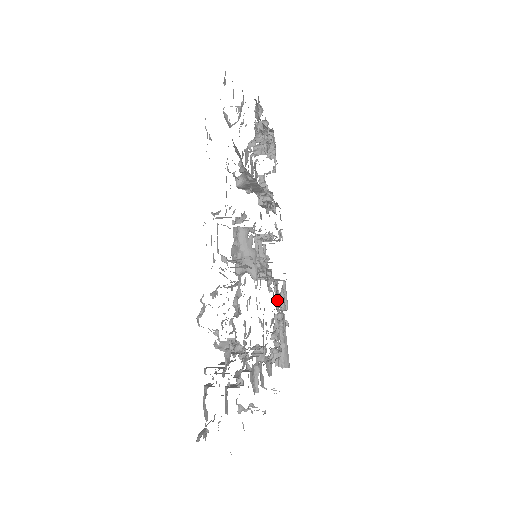
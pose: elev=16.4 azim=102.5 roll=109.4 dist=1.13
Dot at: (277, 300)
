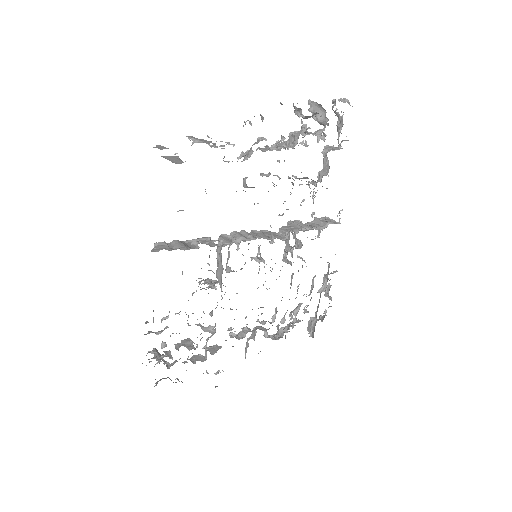
Dot at: occluded
